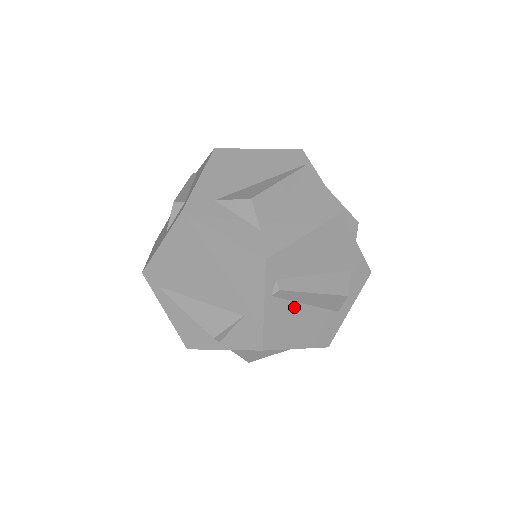
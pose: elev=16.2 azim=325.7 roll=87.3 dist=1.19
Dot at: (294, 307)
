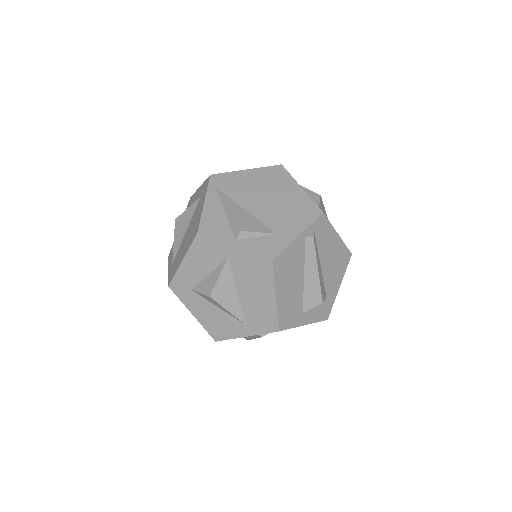
Dot at: (301, 265)
